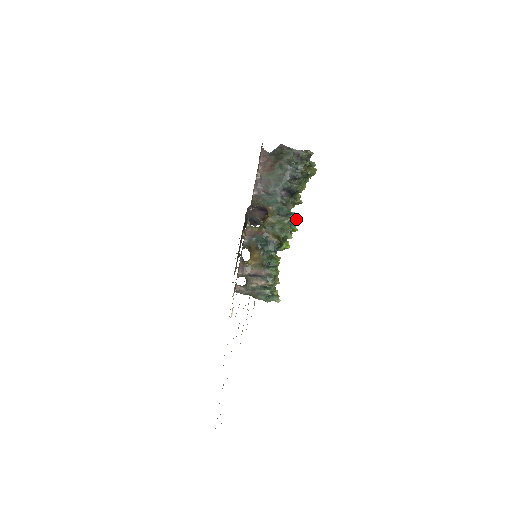
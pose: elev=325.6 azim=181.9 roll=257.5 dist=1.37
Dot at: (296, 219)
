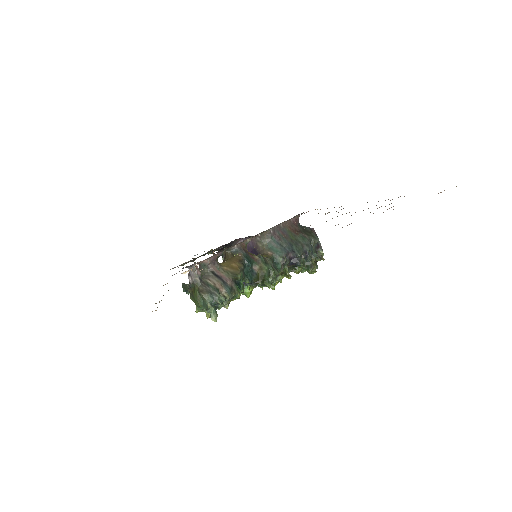
Dot at: (276, 284)
